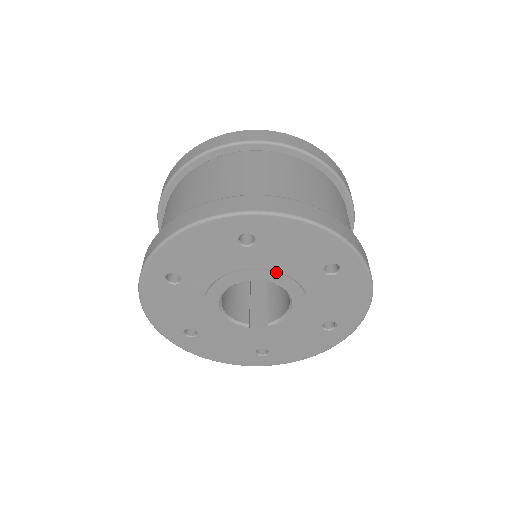
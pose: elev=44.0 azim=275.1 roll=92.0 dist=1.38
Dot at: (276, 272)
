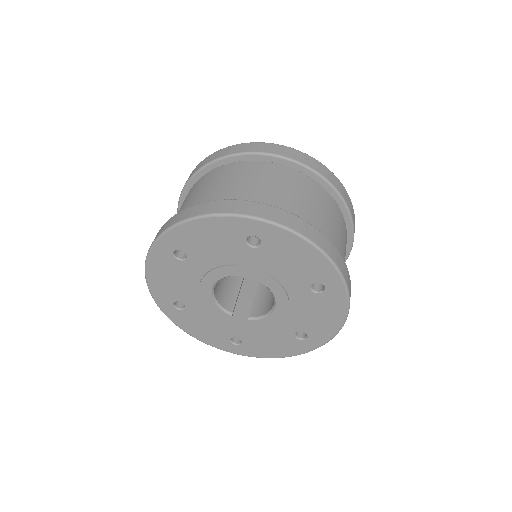
Dot at: (270, 276)
